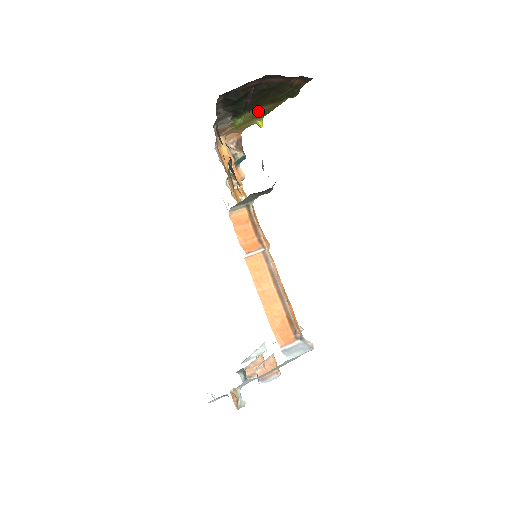
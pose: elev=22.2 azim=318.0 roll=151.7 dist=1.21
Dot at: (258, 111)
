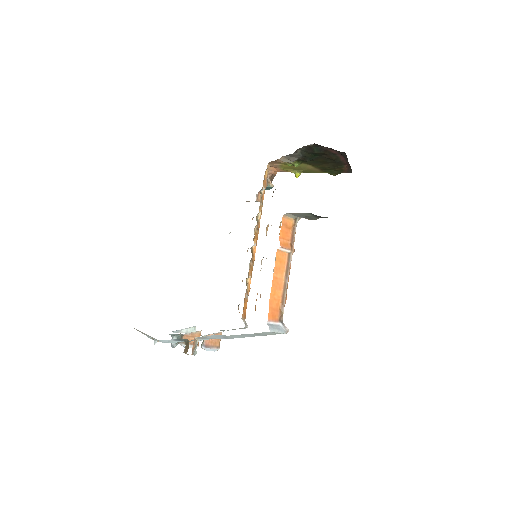
Dot at: (307, 167)
